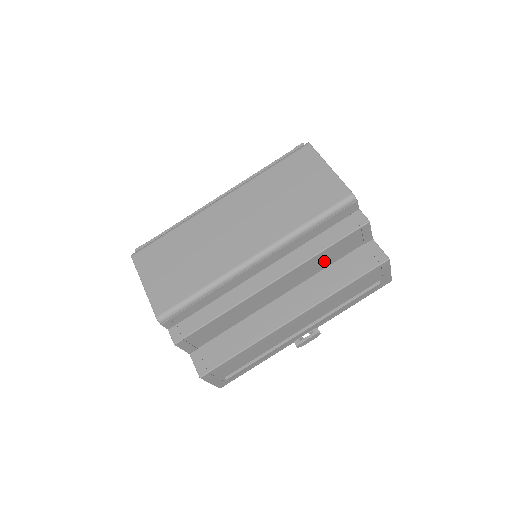
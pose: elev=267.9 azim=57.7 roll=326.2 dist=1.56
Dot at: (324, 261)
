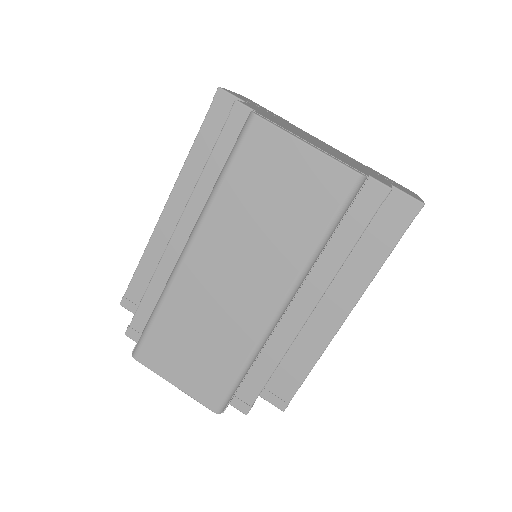
Dot at: occluded
